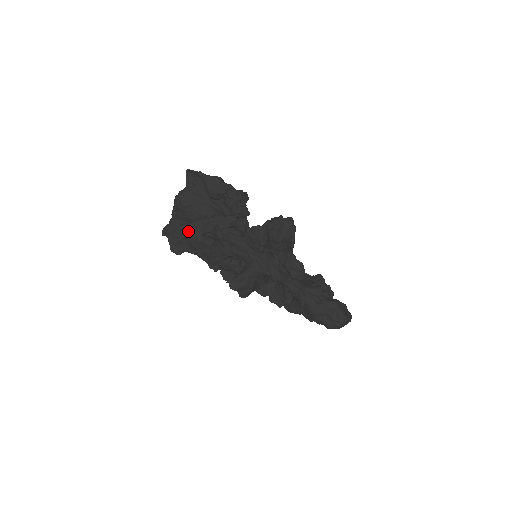
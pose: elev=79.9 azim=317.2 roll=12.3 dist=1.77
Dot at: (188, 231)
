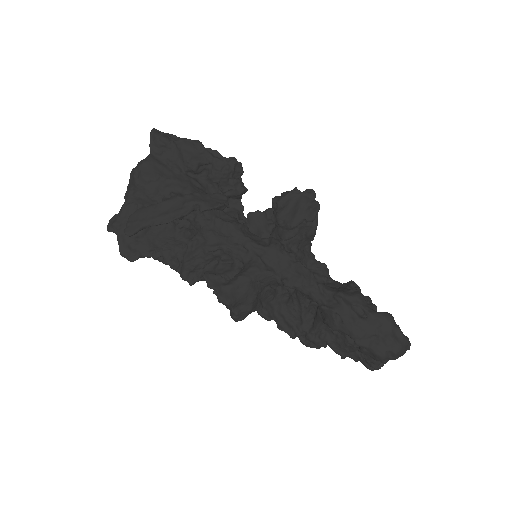
Dot at: (151, 216)
